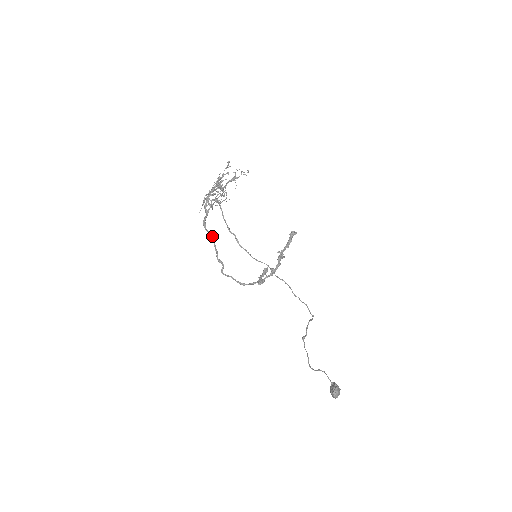
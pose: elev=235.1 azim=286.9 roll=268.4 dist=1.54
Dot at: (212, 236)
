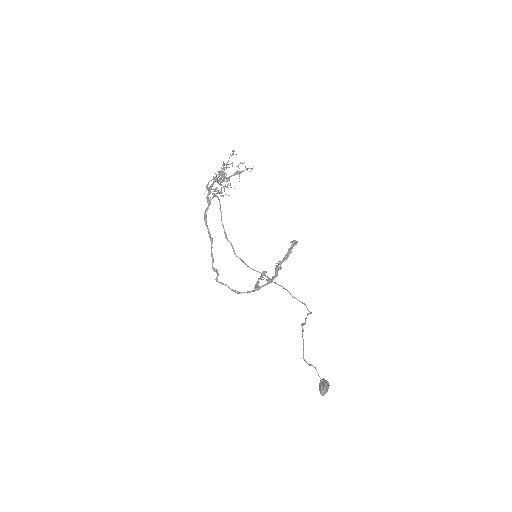
Dot at: (210, 237)
